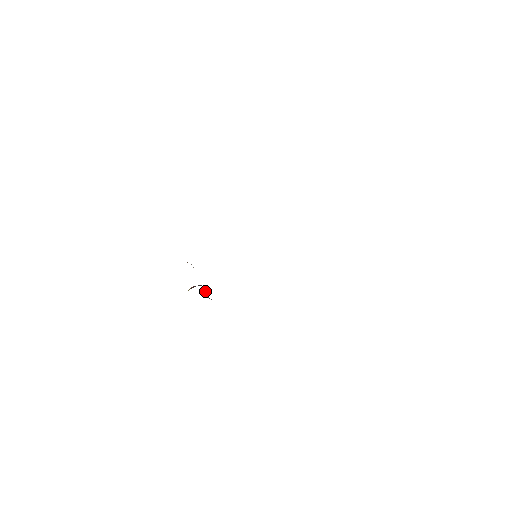
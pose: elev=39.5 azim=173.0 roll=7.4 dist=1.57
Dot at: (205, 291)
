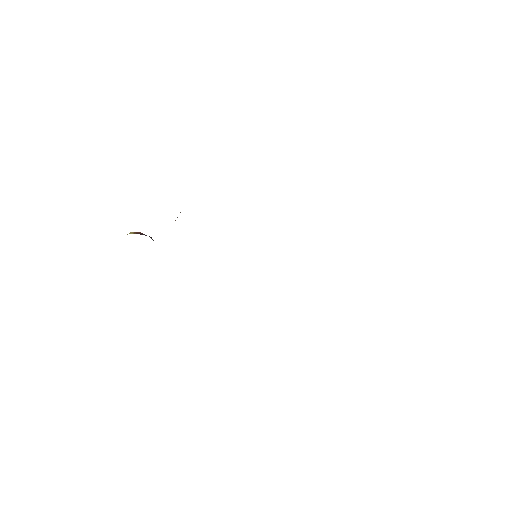
Dot at: occluded
